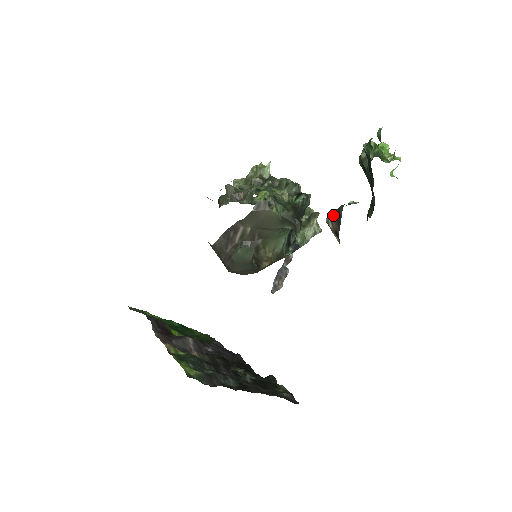
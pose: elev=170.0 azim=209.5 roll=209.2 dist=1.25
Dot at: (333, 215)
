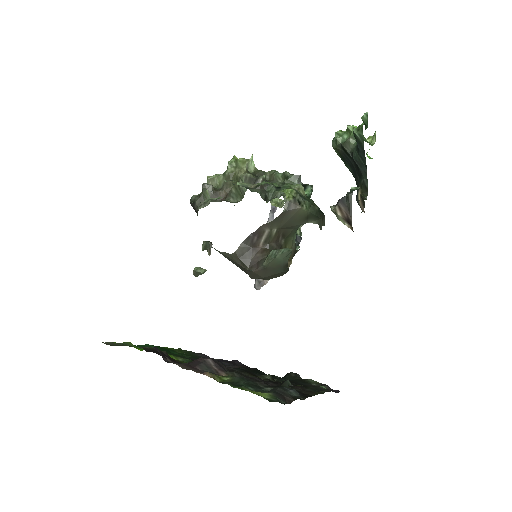
Dot at: (341, 203)
